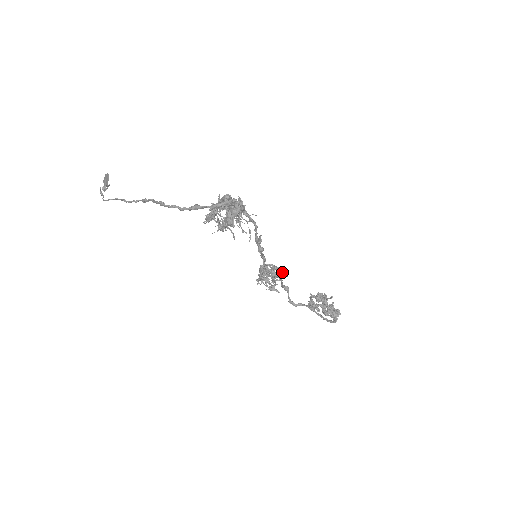
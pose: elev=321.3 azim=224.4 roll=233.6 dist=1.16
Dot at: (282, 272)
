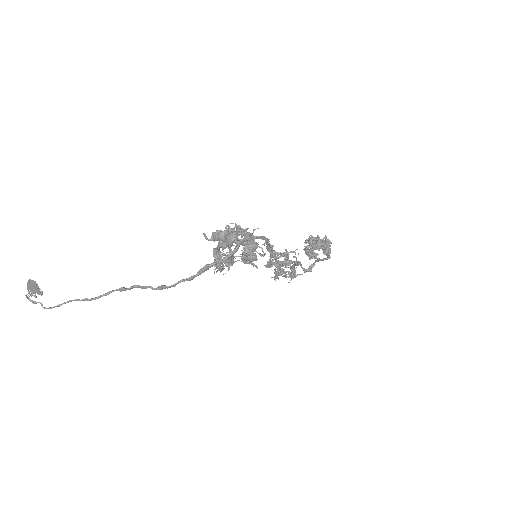
Dot at: occluded
